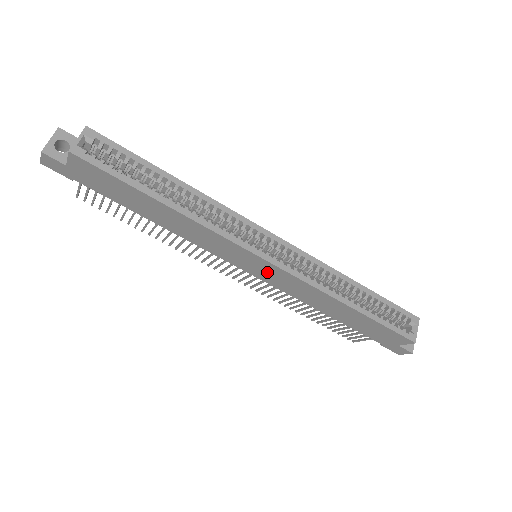
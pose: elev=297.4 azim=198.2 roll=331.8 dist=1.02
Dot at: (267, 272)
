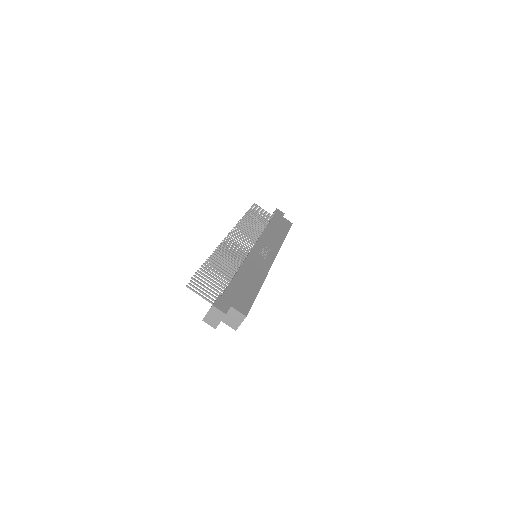
Dot at: occluded
